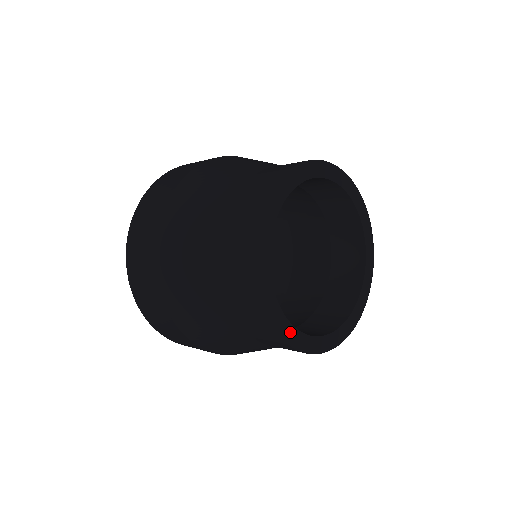
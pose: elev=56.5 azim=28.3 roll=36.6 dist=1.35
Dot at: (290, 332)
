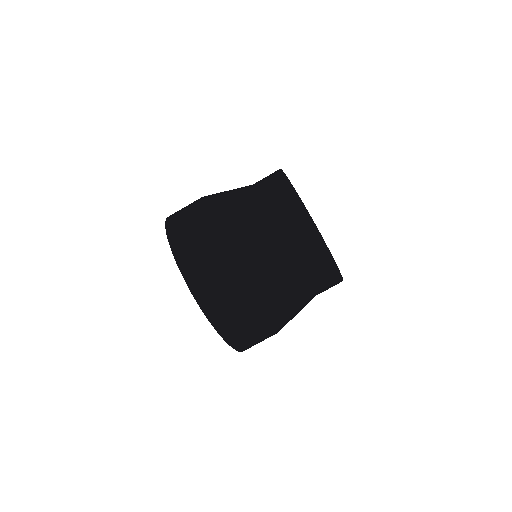
Dot at: occluded
